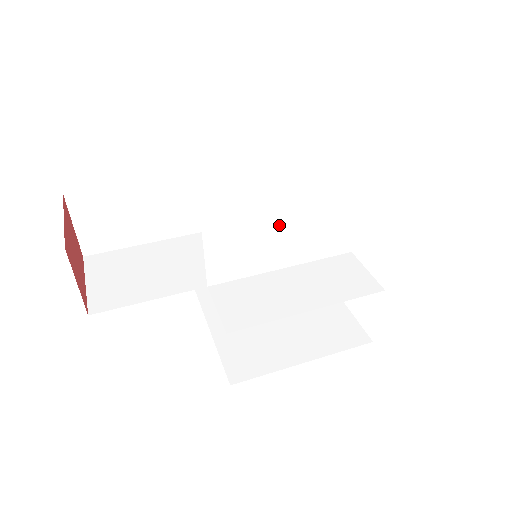
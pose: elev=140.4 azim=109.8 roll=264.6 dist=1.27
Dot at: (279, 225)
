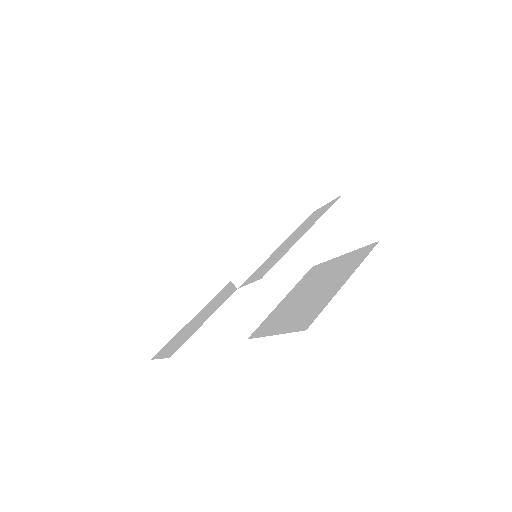
Dot at: (247, 217)
